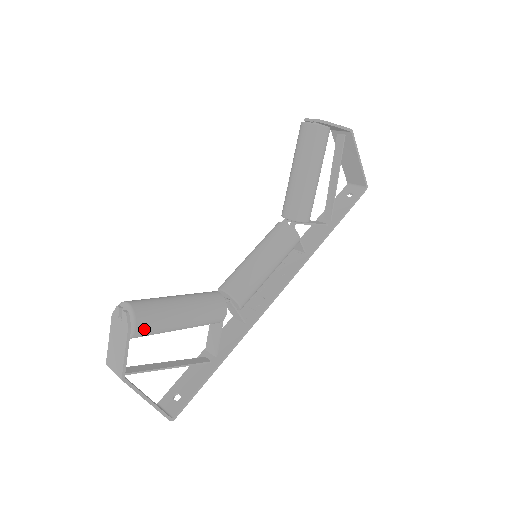
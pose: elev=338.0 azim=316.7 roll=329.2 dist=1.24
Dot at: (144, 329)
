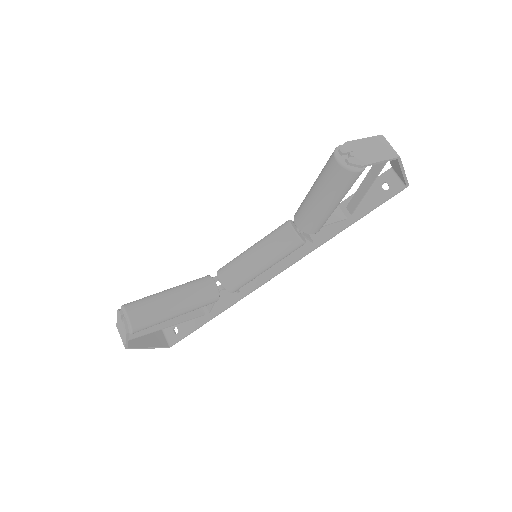
Dot at: (140, 330)
